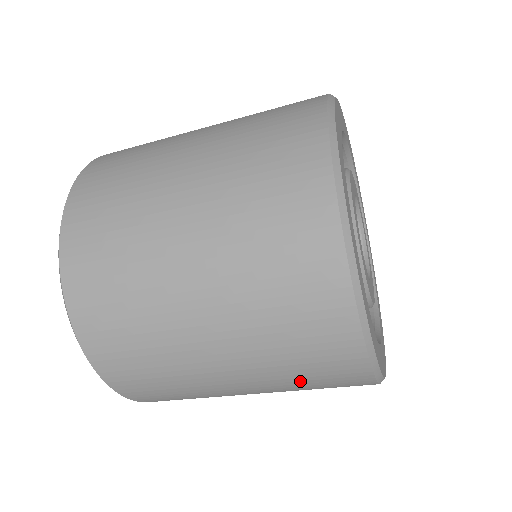
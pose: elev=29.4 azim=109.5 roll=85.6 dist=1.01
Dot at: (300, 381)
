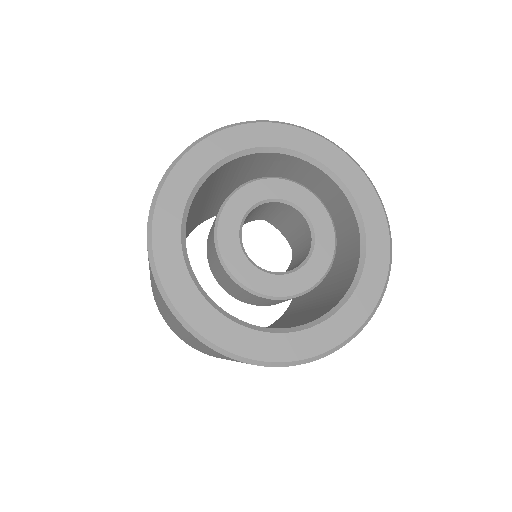
Dot at: (164, 307)
